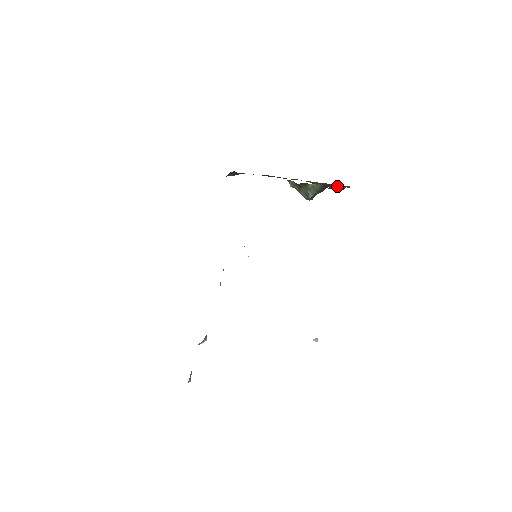
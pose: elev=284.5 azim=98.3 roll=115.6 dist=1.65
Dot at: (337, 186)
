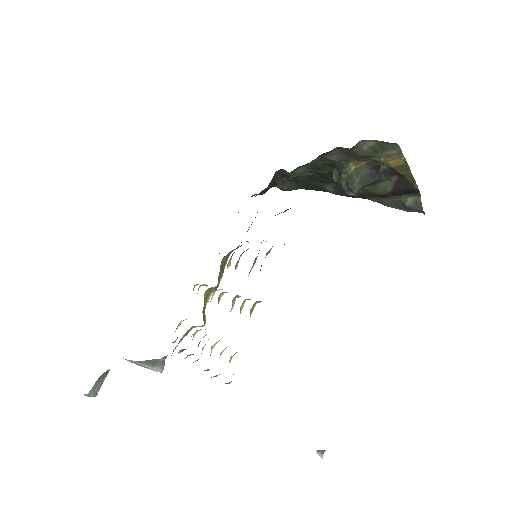
Dot at: (410, 199)
